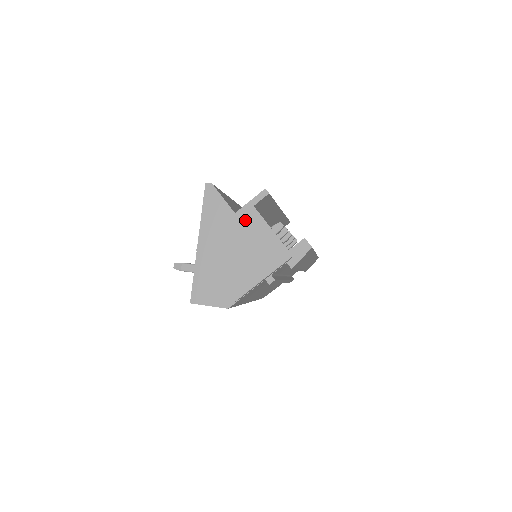
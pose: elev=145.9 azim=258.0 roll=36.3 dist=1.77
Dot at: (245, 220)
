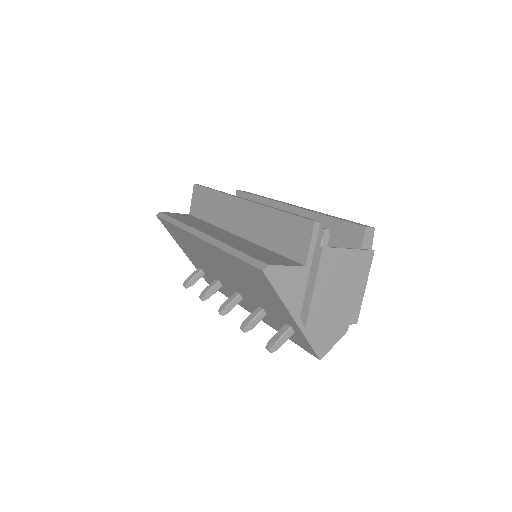
Dot at: (326, 265)
